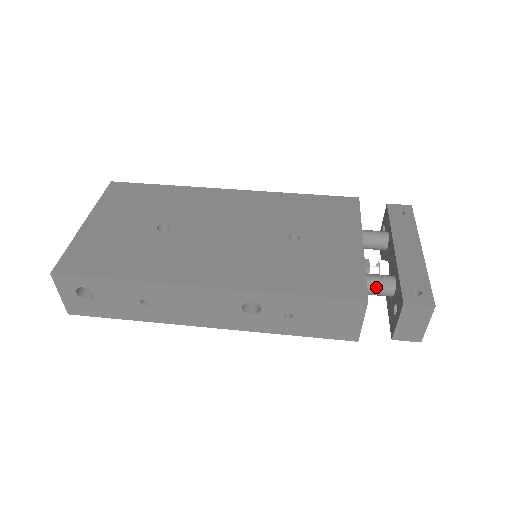
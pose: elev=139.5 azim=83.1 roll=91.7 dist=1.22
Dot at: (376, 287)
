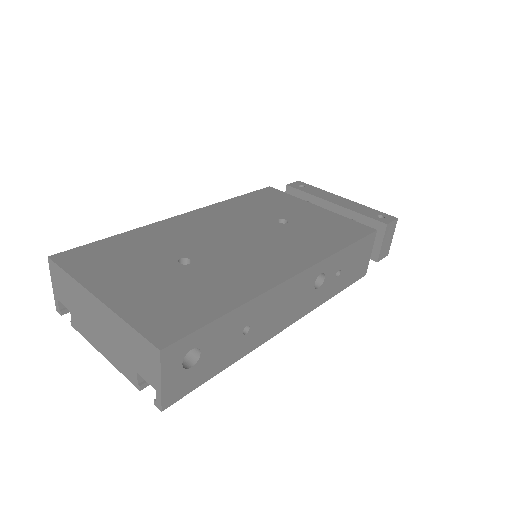
Dot at: occluded
